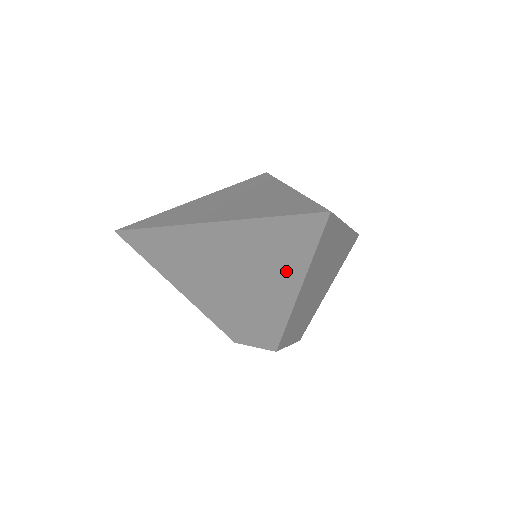
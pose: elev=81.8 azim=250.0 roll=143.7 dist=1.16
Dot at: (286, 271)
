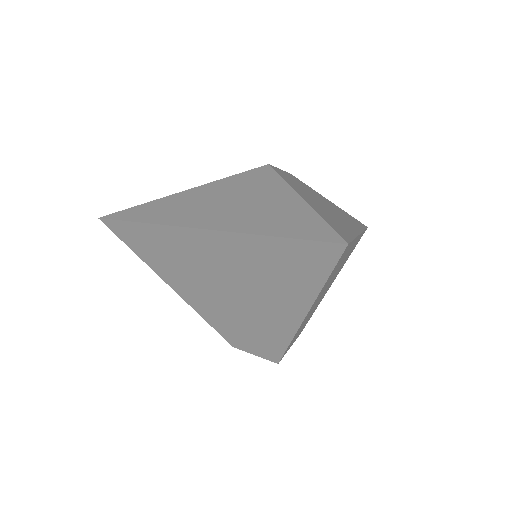
Dot at: (292, 293)
